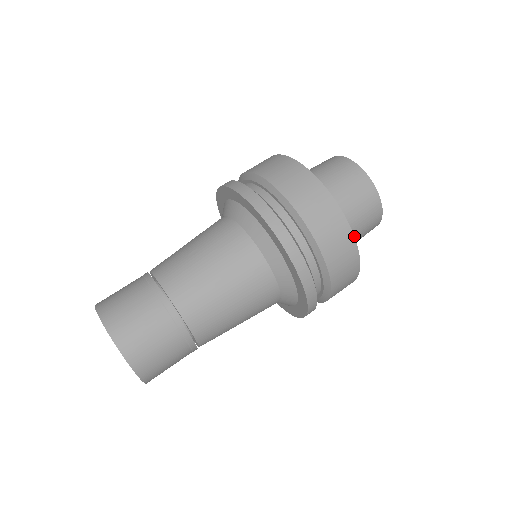
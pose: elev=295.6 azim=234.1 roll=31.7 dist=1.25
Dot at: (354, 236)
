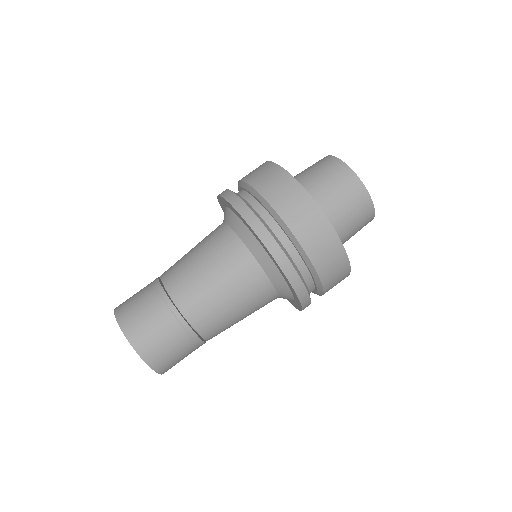
Dot at: occluded
